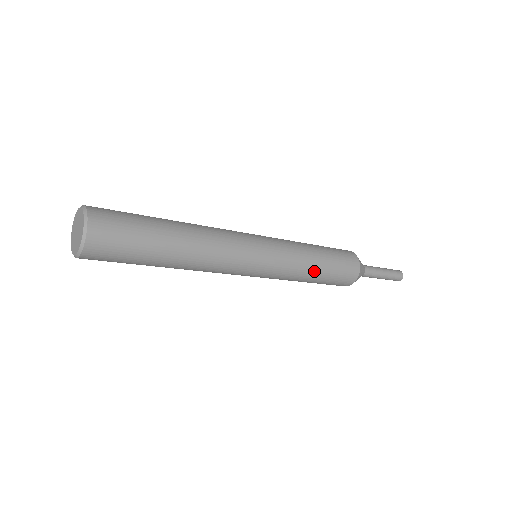
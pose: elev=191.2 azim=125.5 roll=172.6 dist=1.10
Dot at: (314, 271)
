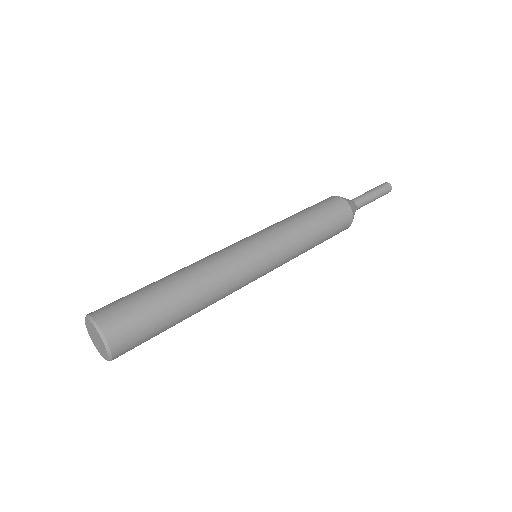
Dot at: occluded
